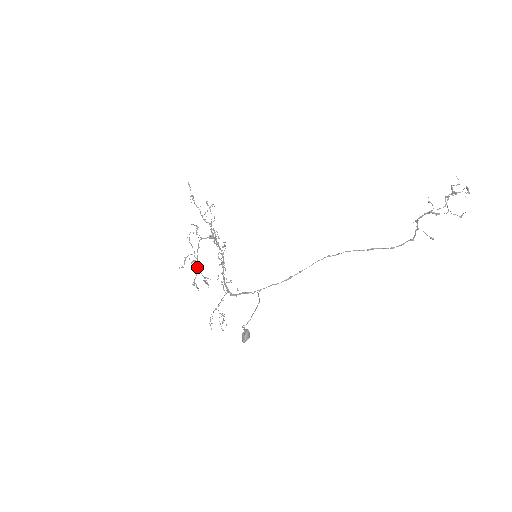
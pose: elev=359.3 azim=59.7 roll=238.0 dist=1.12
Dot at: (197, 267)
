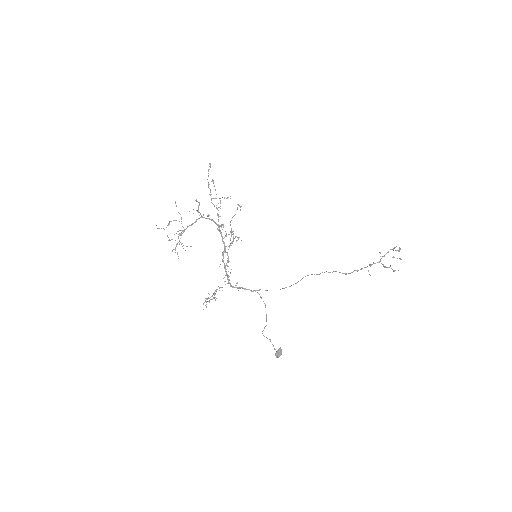
Dot at: (181, 235)
